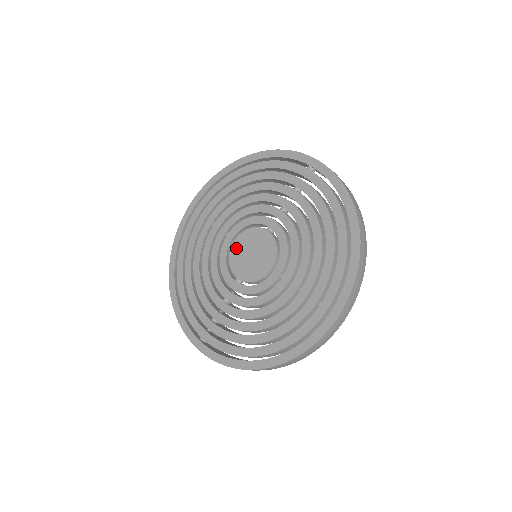
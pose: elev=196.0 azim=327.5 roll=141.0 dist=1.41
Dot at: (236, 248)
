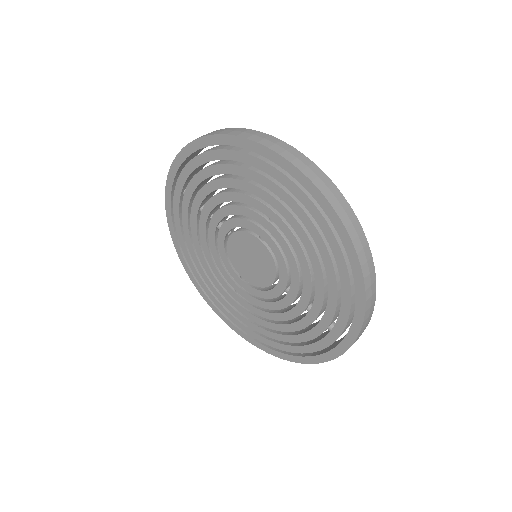
Dot at: (232, 247)
